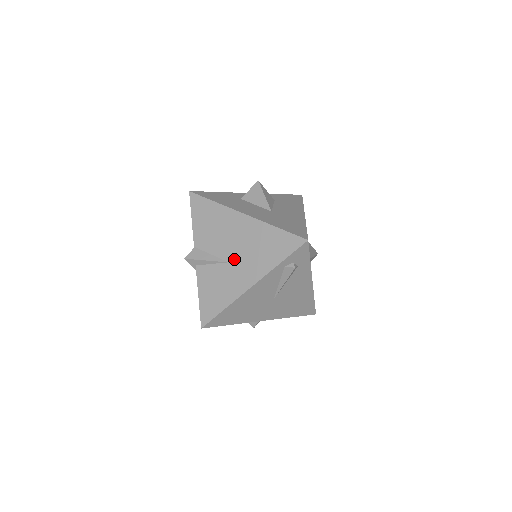
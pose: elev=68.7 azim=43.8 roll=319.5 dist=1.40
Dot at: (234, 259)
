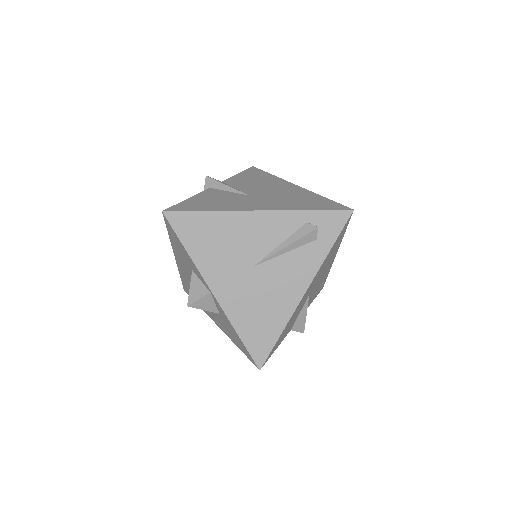
Dot at: (257, 196)
